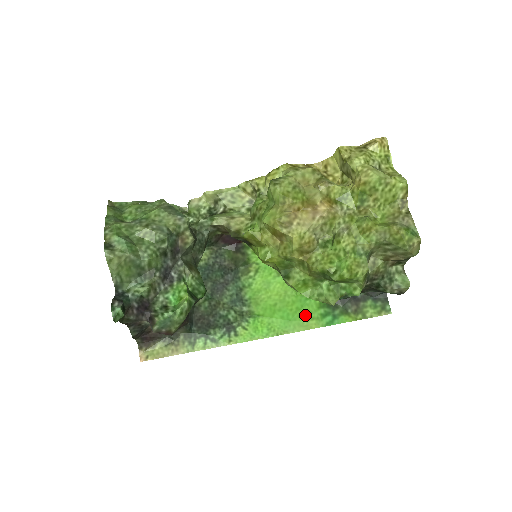
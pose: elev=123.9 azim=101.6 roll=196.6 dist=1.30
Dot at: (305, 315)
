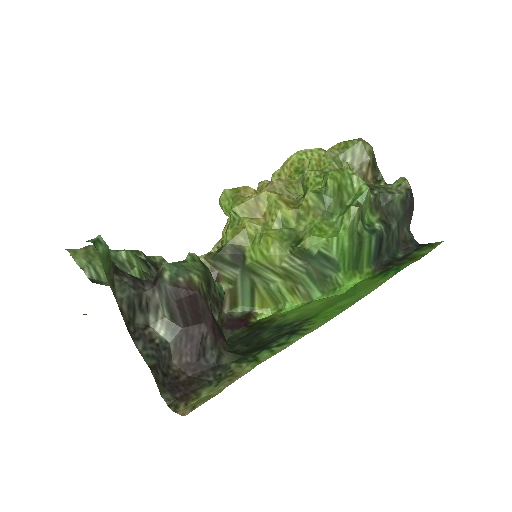
Dot at: (366, 286)
